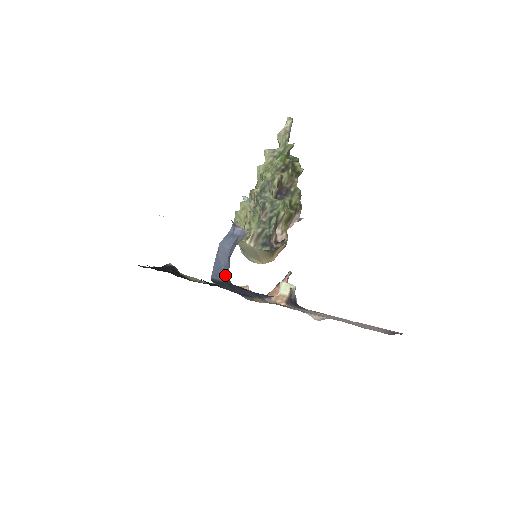
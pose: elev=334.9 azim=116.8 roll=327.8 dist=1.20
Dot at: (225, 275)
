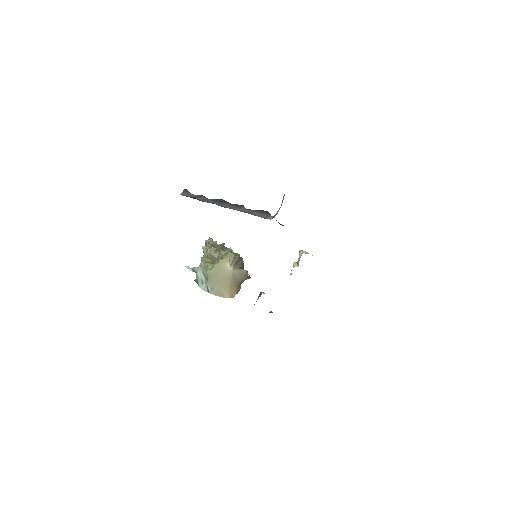
Dot at: occluded
